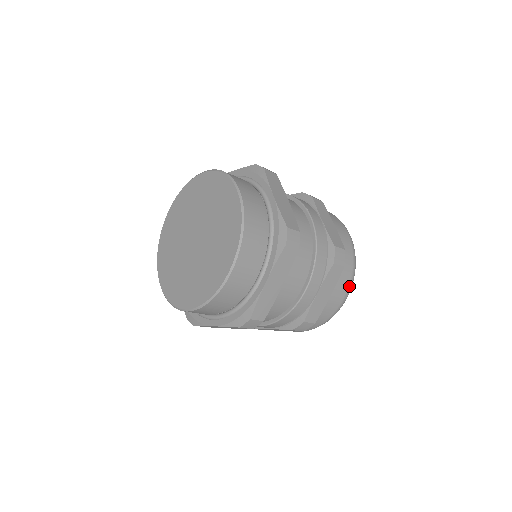
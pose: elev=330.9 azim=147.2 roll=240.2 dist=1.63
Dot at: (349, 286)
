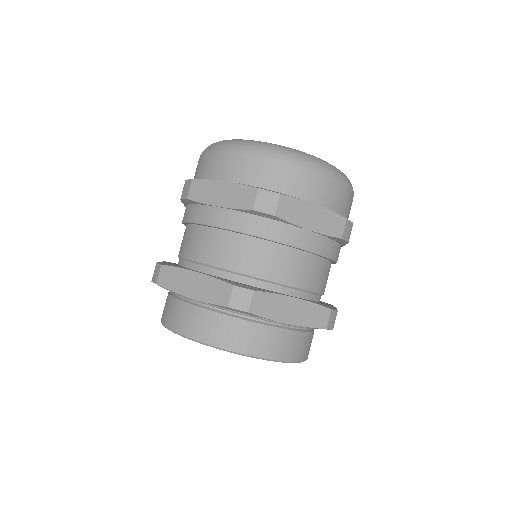
Dot at: occluded
